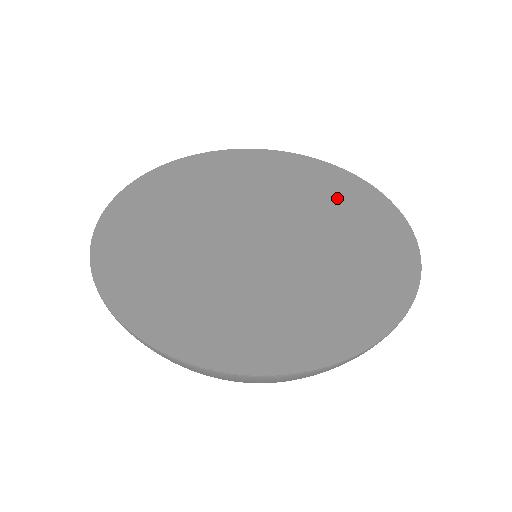
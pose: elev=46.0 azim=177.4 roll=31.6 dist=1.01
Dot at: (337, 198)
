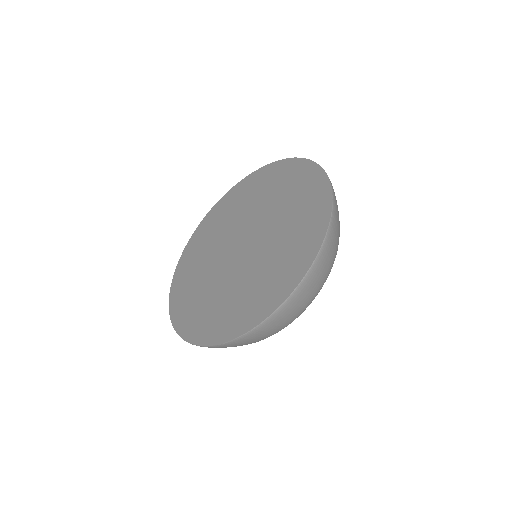
Dot at: (244, 197)
